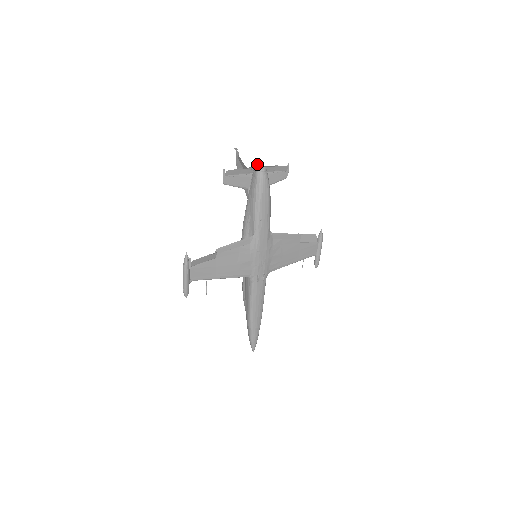
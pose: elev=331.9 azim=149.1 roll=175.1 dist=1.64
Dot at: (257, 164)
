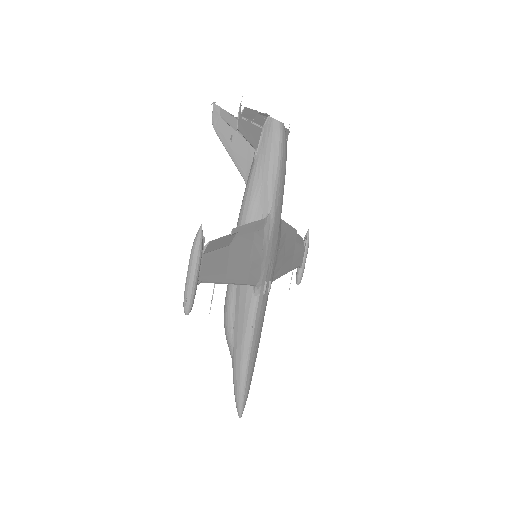
Dot at: (267, 114)
